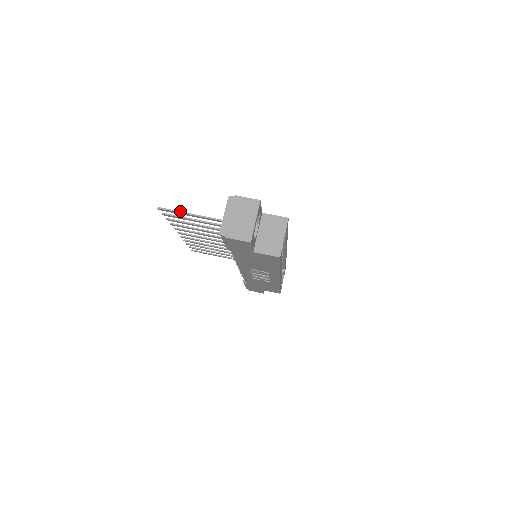
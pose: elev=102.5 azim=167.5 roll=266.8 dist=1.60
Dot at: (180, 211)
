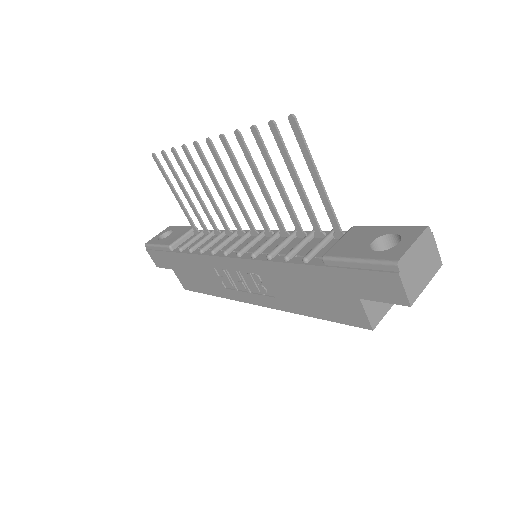
Dot at: occluded
